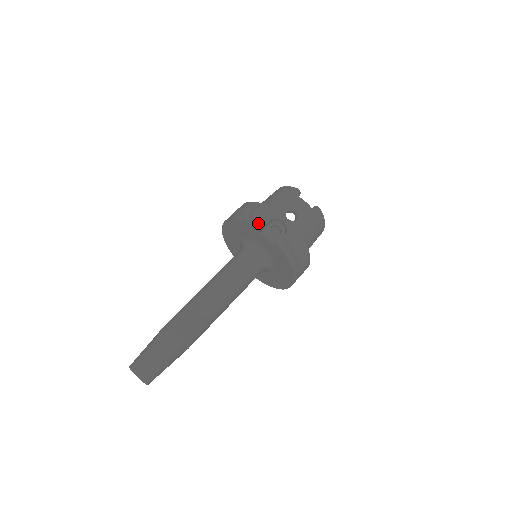
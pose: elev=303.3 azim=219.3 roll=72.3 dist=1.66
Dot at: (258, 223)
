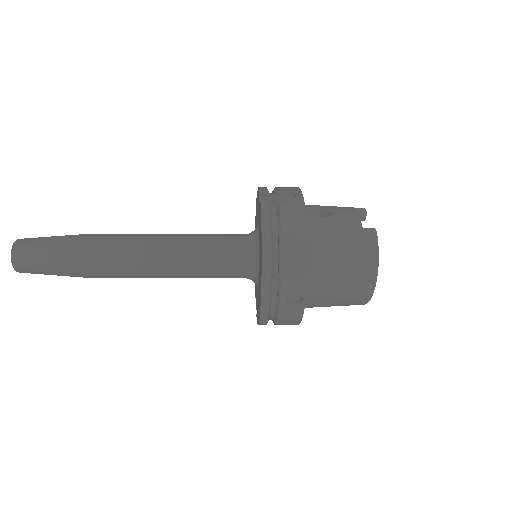
Dot at: (265, 187)
